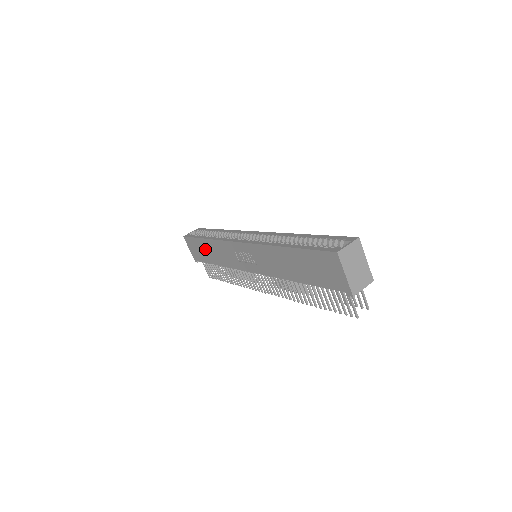
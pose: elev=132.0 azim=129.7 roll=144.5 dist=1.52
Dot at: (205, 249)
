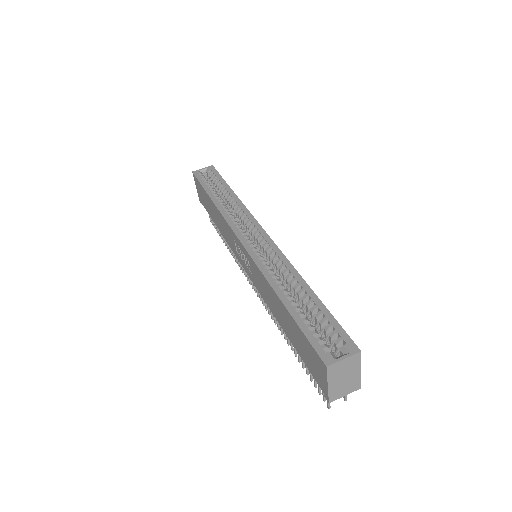
Dot at: (209, 205)
